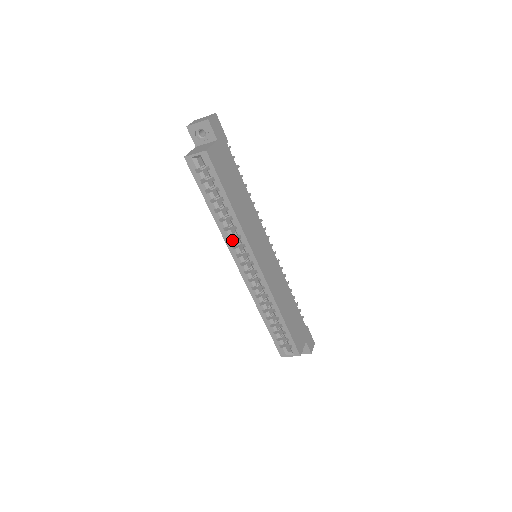
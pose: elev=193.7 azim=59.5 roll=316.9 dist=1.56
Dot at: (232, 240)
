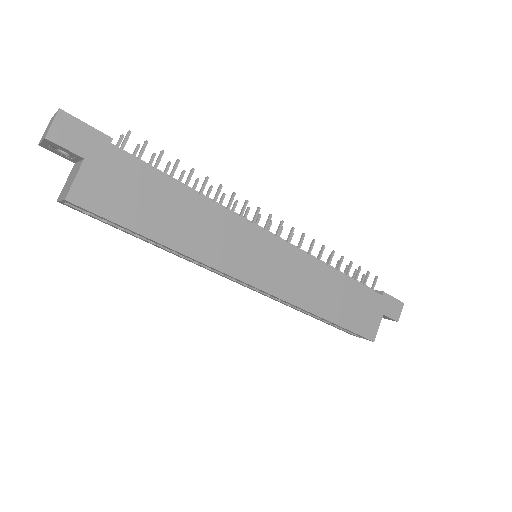
Dot at: (201, 264)
